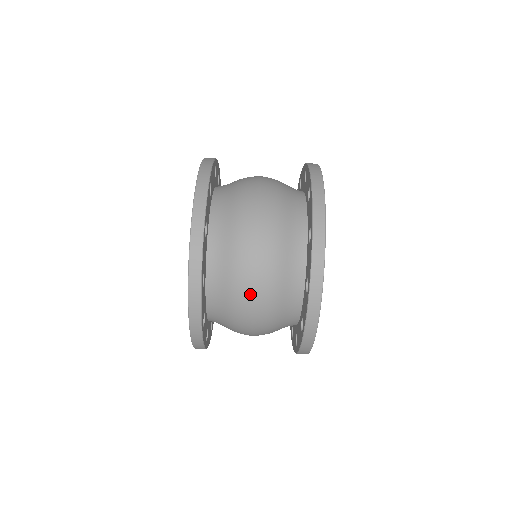
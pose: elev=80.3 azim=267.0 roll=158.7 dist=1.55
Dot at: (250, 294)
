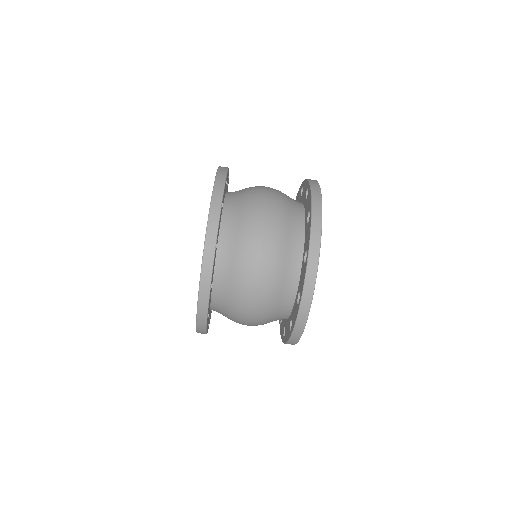
Dot at: (255, 262)
